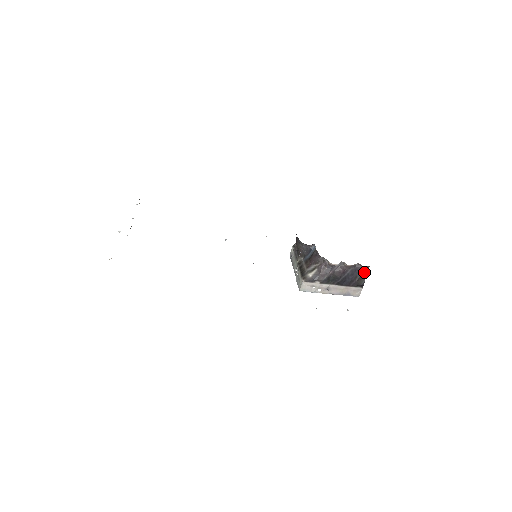
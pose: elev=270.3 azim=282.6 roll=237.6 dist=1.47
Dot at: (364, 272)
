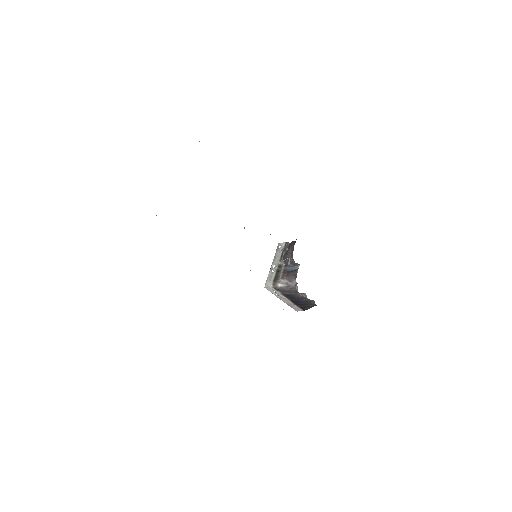
Dot at: (313, 305)
